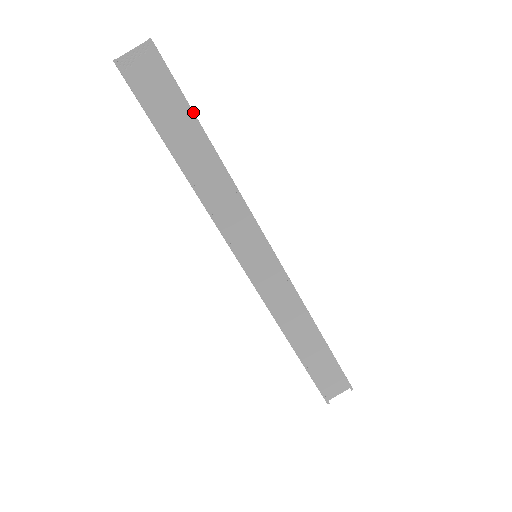
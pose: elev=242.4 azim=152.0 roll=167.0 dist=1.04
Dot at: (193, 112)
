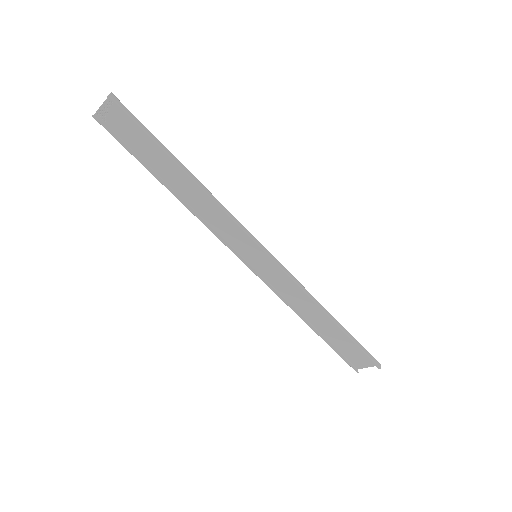
Dot at: (162, 149)
